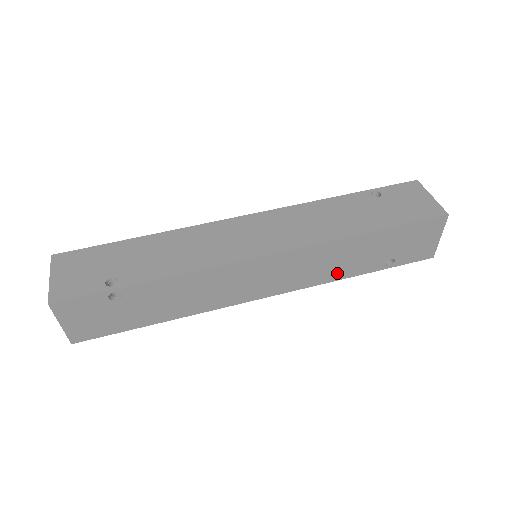
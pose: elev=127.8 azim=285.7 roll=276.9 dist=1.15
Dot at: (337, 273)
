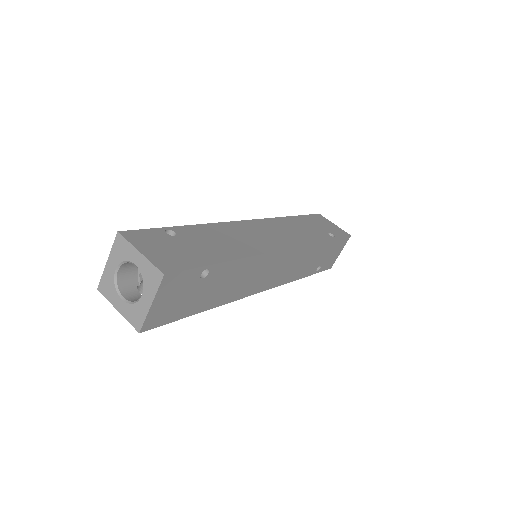
Dot at: (310, 238)
